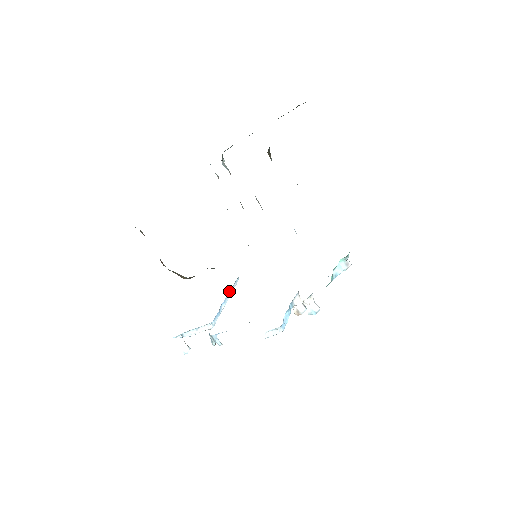
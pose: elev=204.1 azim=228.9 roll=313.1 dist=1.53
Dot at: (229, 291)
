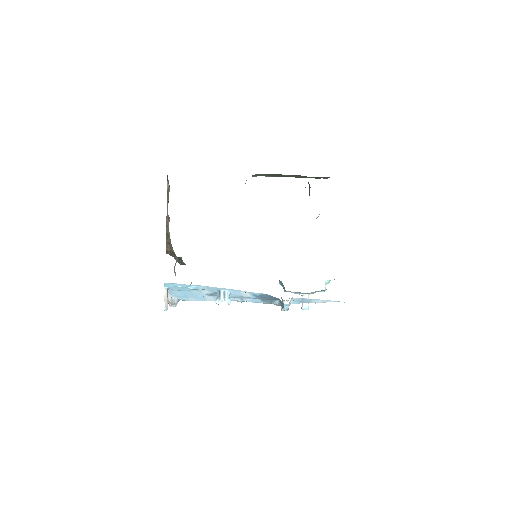
Dot at: occluded
